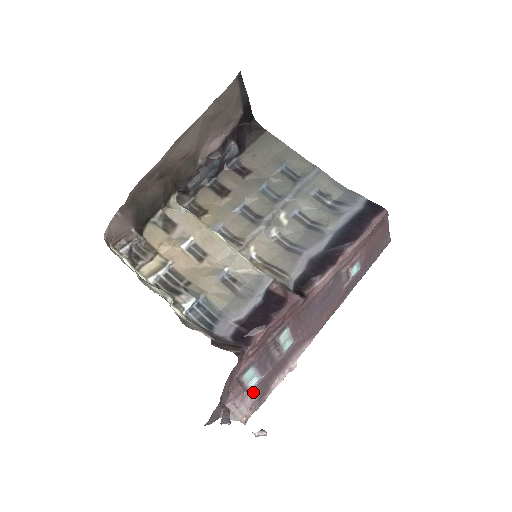
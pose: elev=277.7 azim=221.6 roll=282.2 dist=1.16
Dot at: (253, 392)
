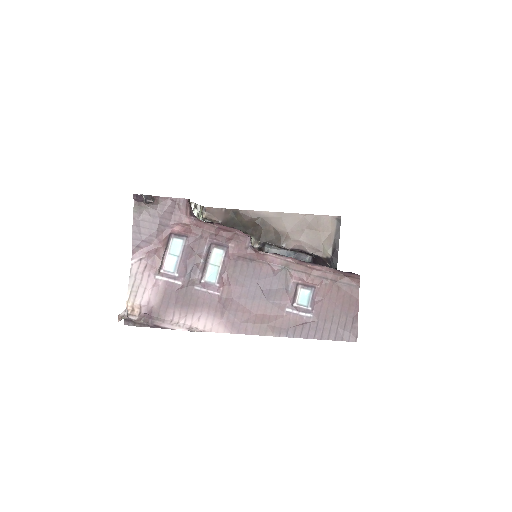
Dot at: (159, 286)
